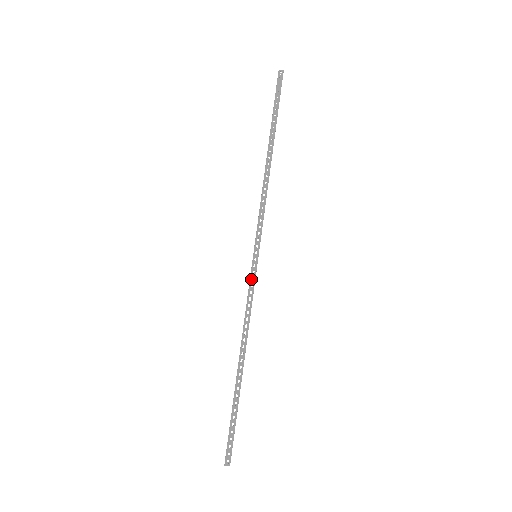
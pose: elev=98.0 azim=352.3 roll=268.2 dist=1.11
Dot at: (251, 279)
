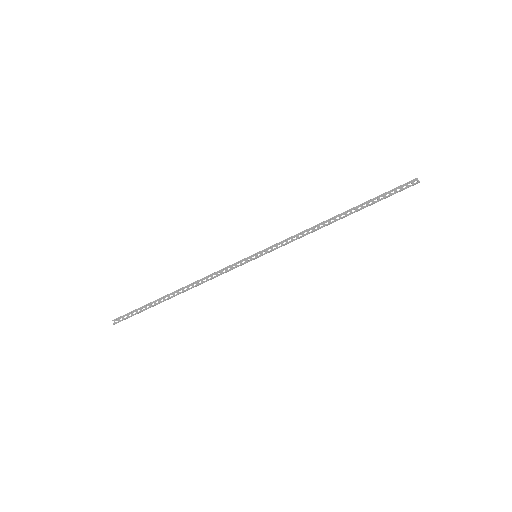
Dot at: occluded
